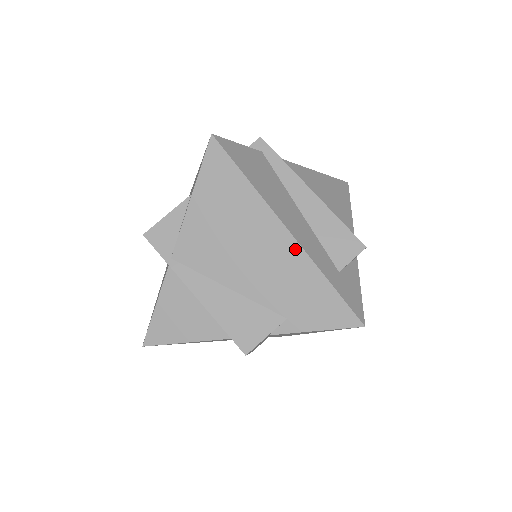
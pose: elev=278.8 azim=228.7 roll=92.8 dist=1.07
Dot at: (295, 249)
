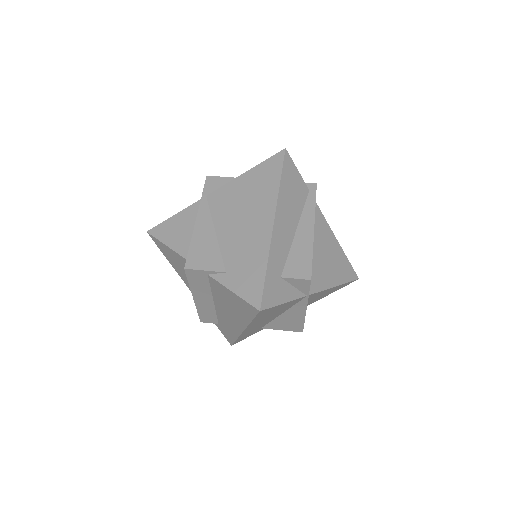
Dot at: (267, 236)
